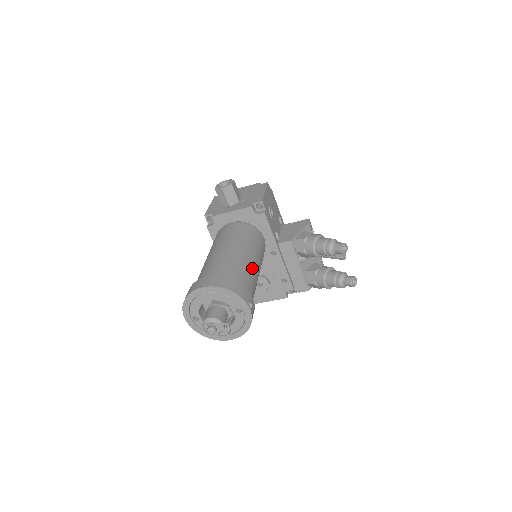
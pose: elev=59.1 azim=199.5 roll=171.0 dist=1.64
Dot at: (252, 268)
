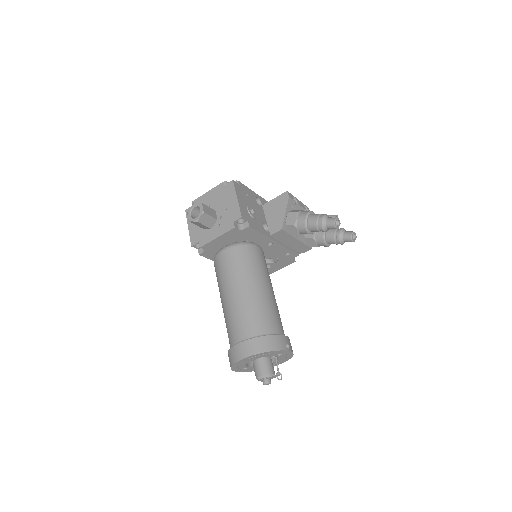
Dot at: (269, 300)
